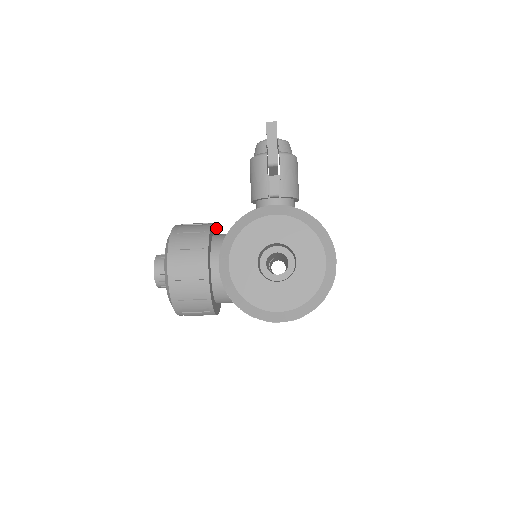
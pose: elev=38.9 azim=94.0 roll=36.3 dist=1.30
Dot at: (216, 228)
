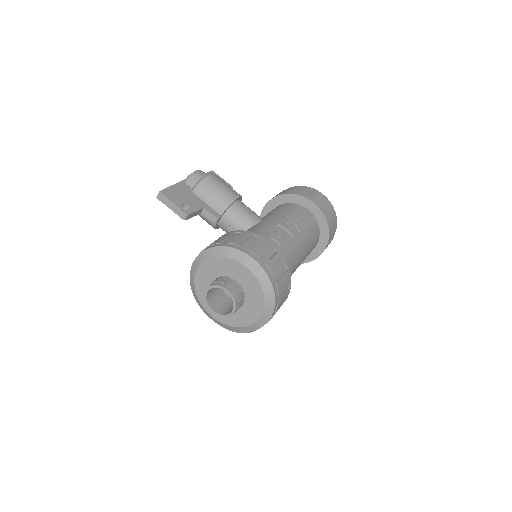
Dot at: occluded
